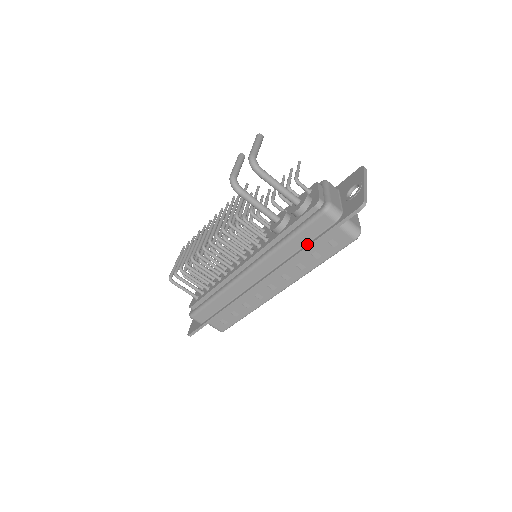
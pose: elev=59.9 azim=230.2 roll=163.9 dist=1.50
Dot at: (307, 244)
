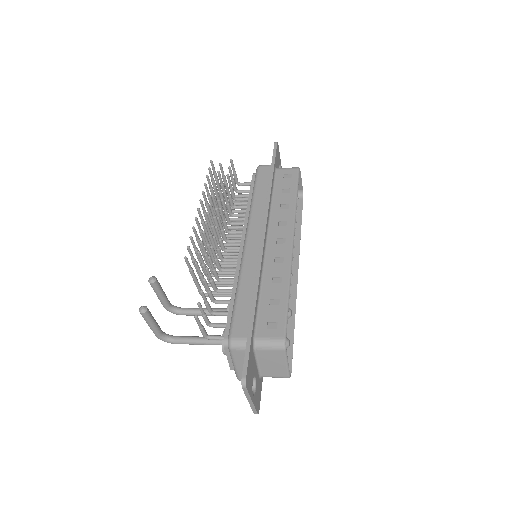
Dot at: occluded
